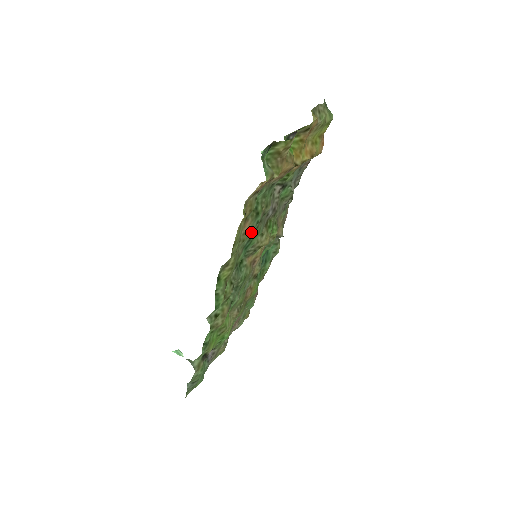
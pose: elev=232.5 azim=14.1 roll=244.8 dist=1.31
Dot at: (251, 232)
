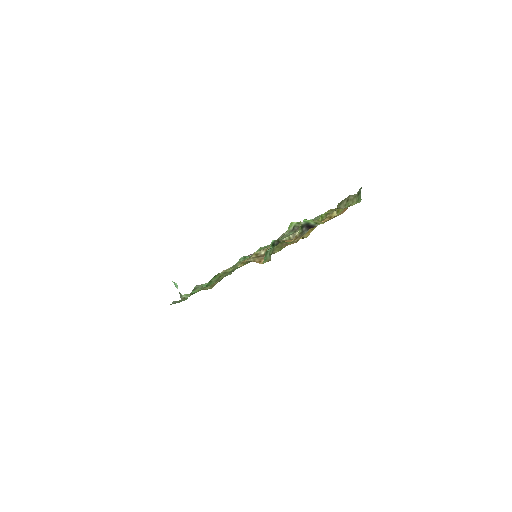
Dot at: occluded
